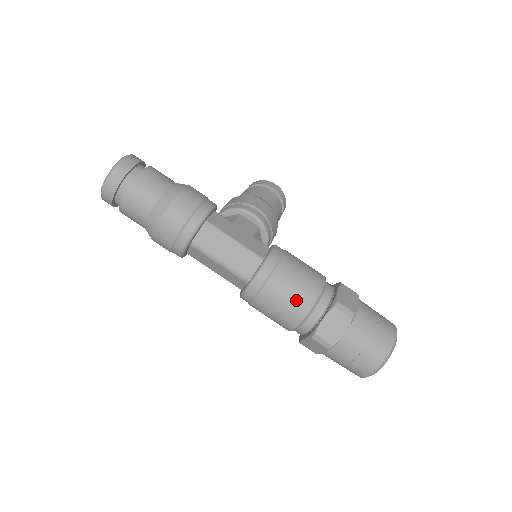
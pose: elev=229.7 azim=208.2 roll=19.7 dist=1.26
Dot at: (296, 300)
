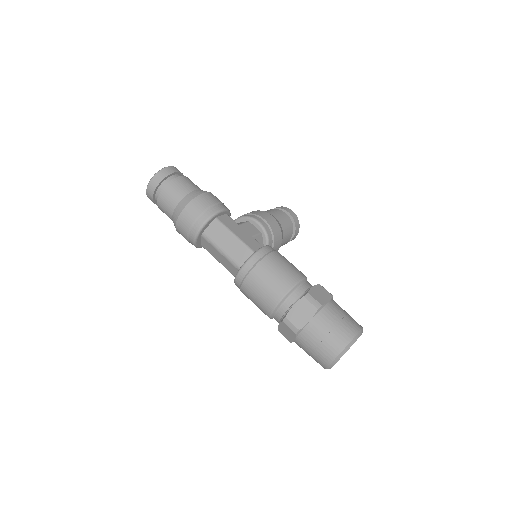
Dot at: (274, 287)
